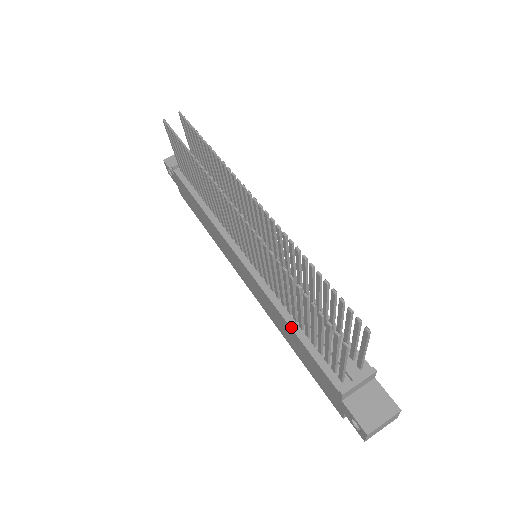
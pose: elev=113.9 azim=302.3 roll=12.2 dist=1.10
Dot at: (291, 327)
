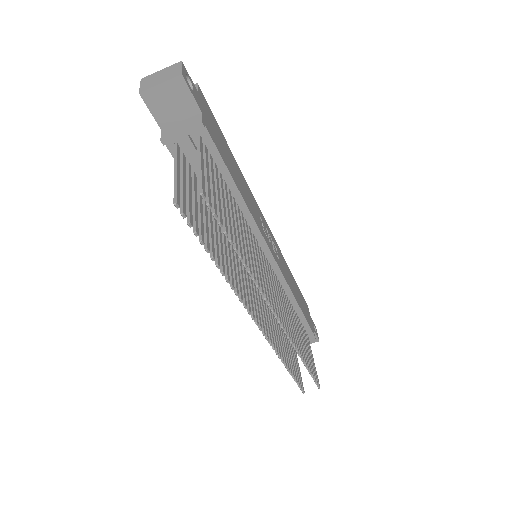
Dot at: occluded
